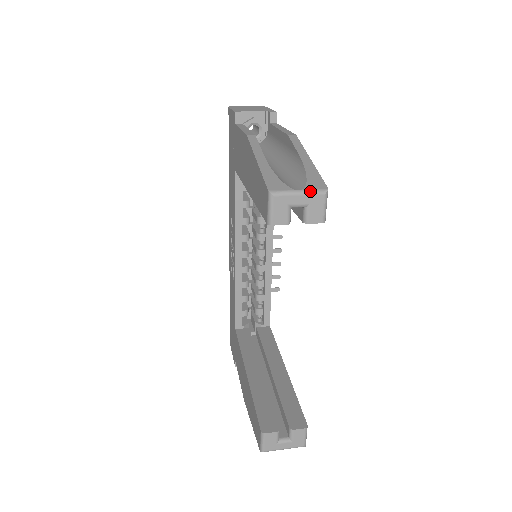
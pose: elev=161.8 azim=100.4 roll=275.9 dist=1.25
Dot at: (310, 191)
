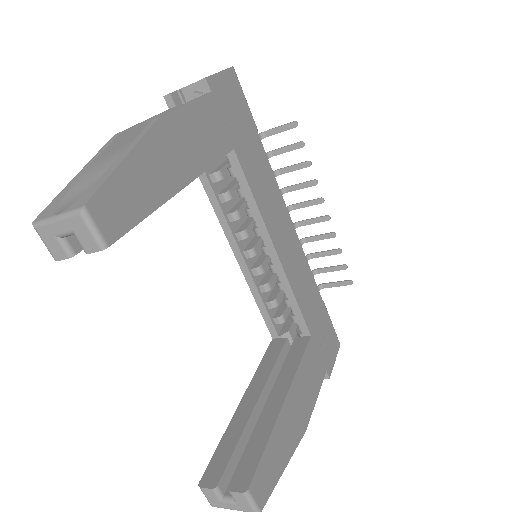
Dot at: (65, 214)
